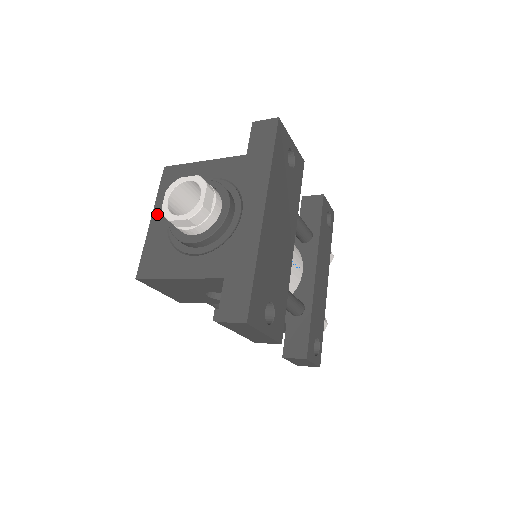
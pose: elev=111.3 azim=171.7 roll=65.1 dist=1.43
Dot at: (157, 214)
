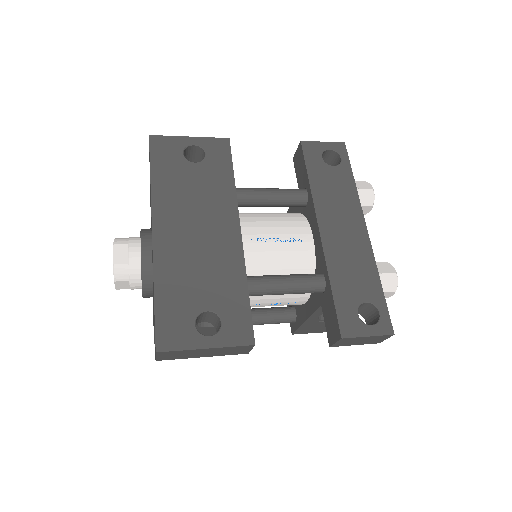
Dot at: occluded
